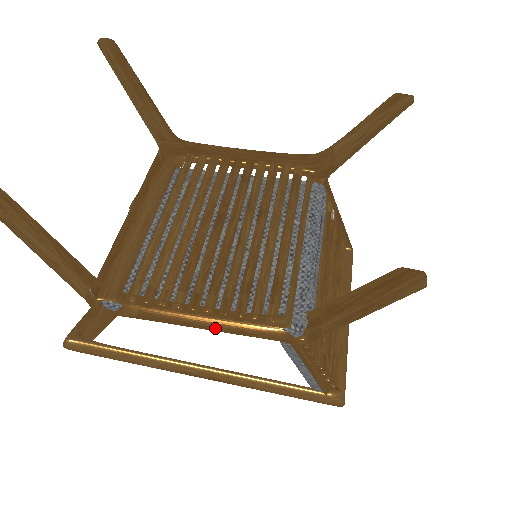
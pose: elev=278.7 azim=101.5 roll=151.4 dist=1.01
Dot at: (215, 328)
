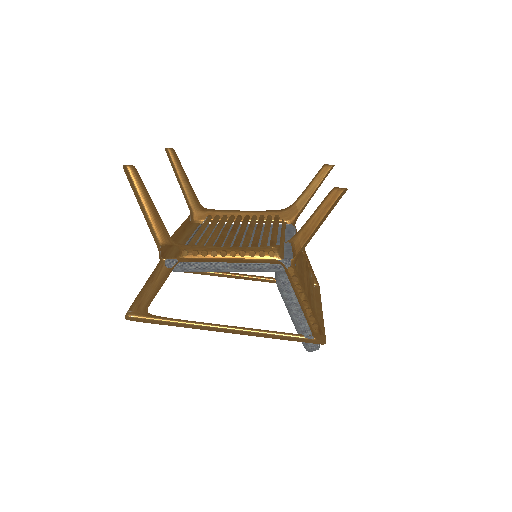
Dot at: (238, 262)
